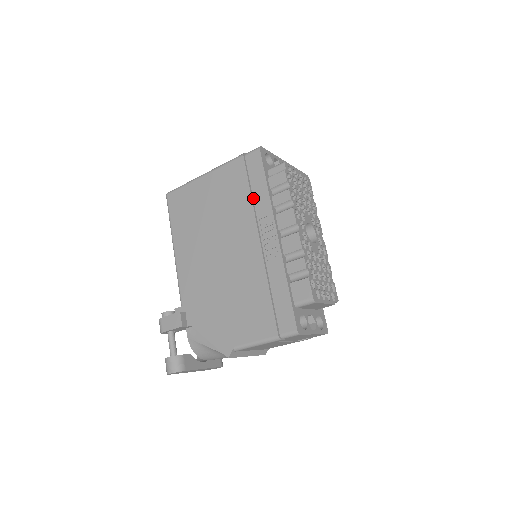
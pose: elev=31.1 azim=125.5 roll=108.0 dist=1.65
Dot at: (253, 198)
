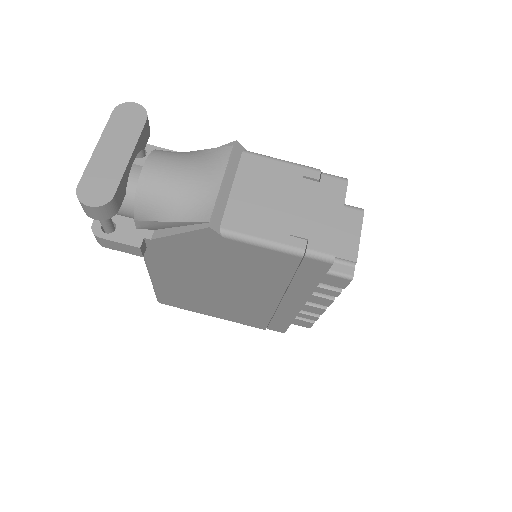
Dot at: occluded
